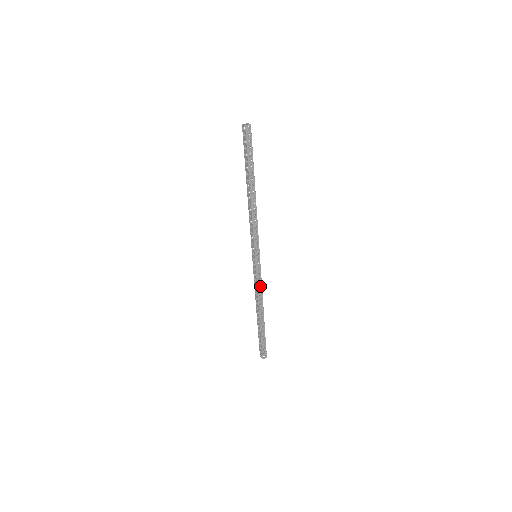
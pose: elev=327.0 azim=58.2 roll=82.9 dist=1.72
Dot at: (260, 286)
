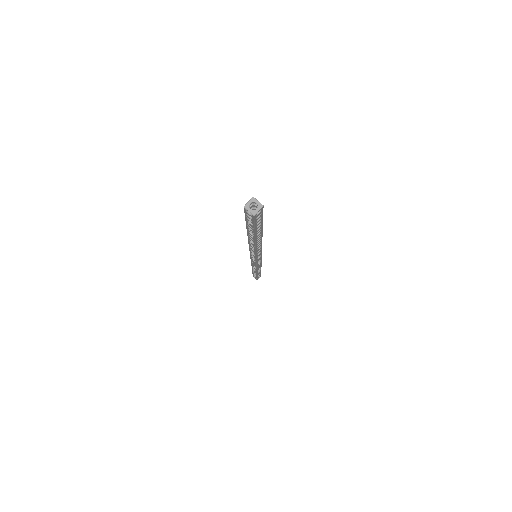
Dot at: (259, 264)
